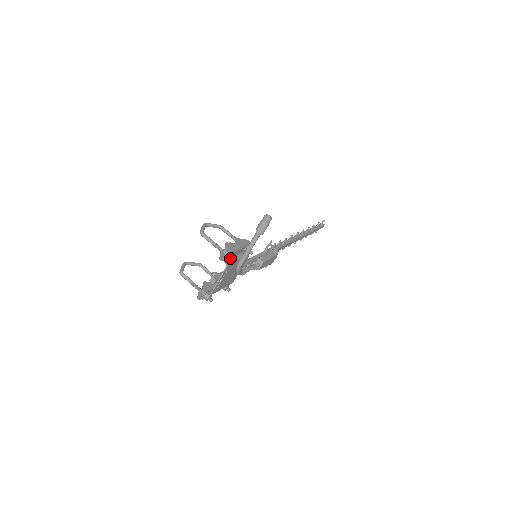
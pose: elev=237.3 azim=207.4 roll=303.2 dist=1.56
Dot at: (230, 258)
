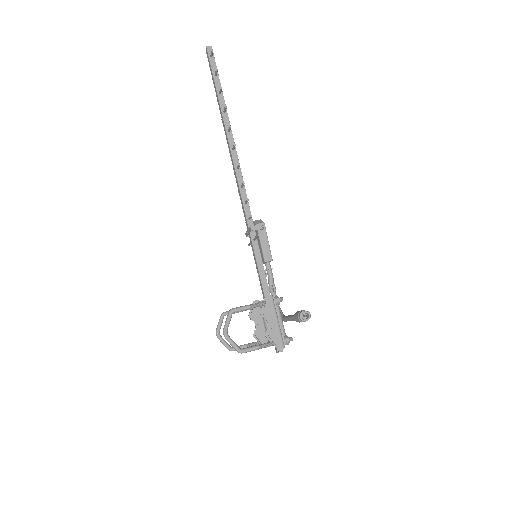
Dot at: (288, 344)
